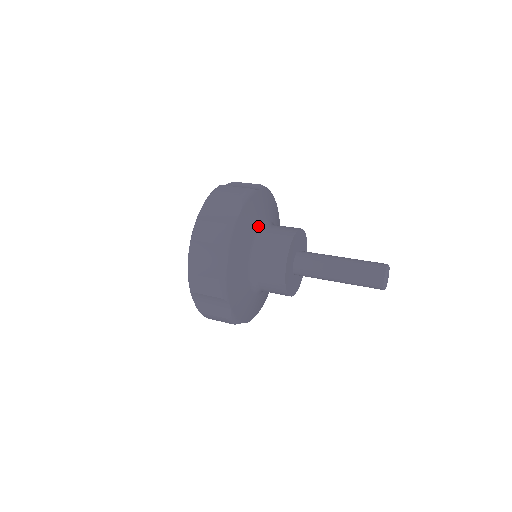
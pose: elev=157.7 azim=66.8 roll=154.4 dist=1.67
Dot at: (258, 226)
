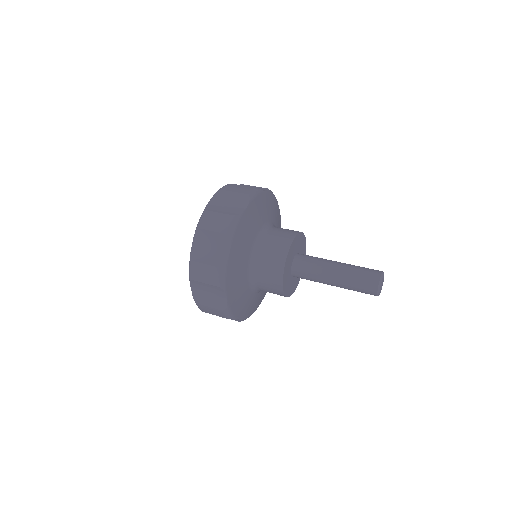
Dot at: (272, 220)
